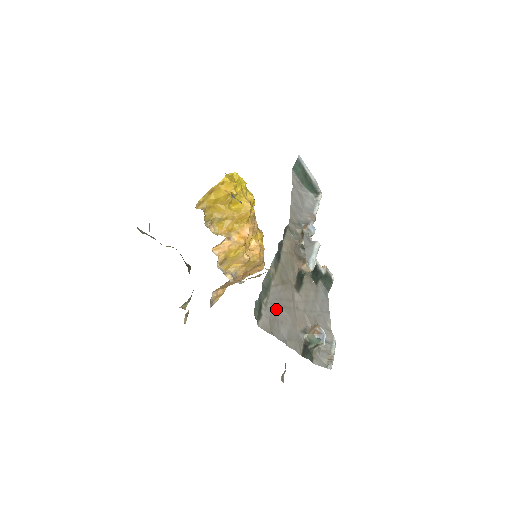
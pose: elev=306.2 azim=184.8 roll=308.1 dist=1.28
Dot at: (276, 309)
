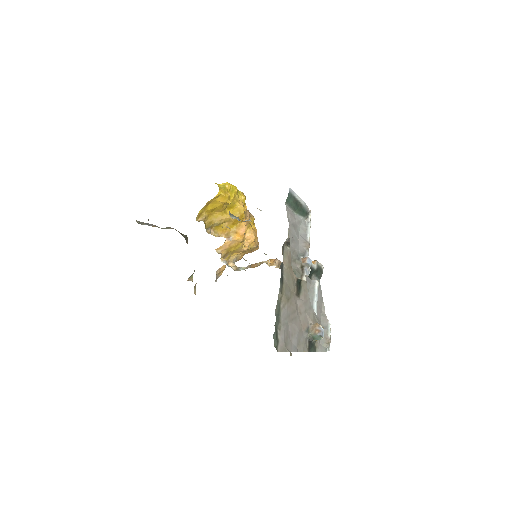
Dot at: (287, 327)
